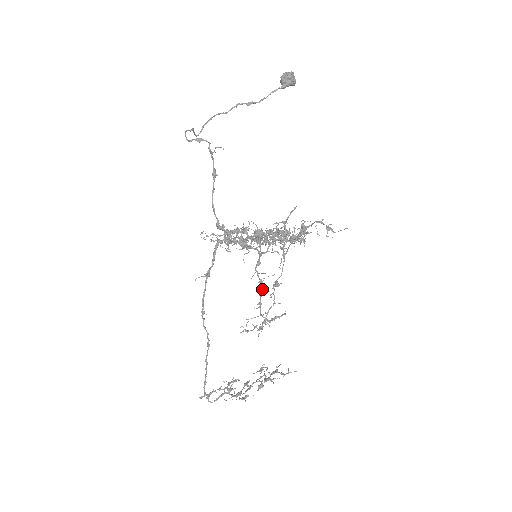
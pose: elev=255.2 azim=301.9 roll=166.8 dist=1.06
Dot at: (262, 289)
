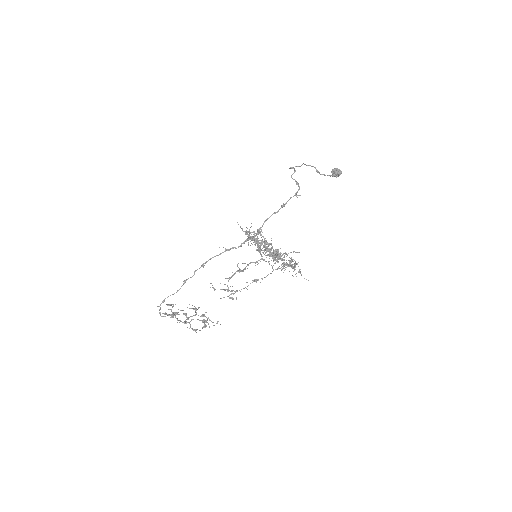
Dot at: (239, 271)
